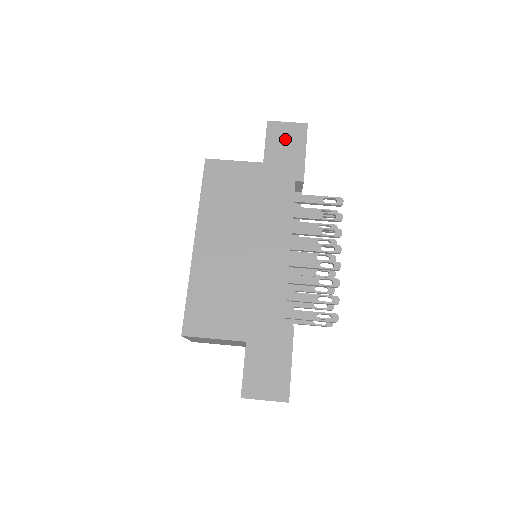
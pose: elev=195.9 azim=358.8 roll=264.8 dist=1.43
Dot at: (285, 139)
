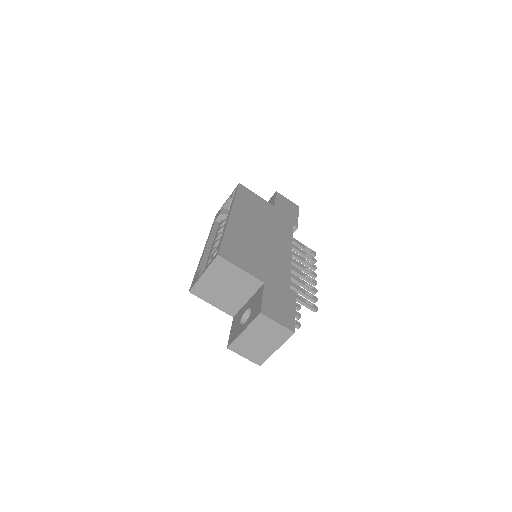
Dot at: (287, 204)
